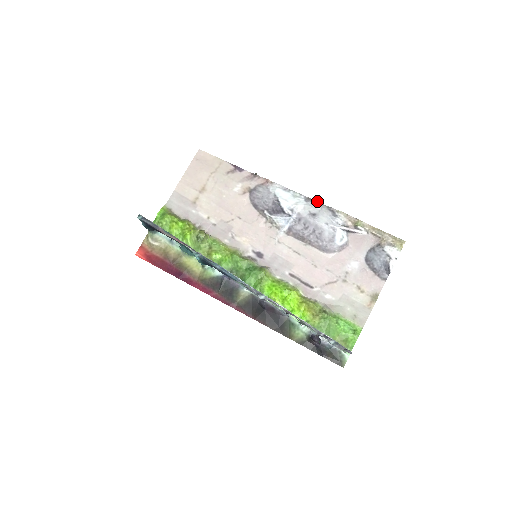
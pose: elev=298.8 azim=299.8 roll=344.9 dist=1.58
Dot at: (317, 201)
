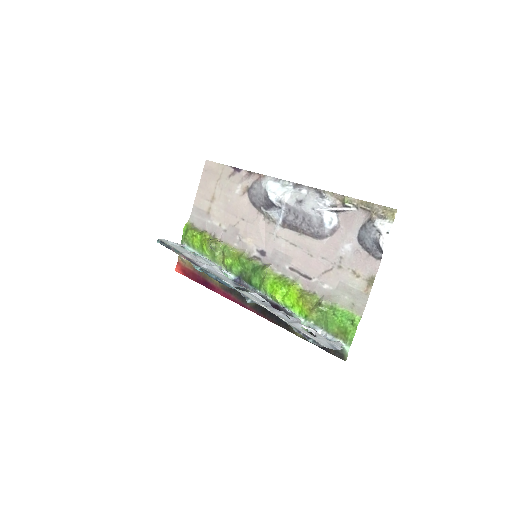
Dot at: (304, 185)
